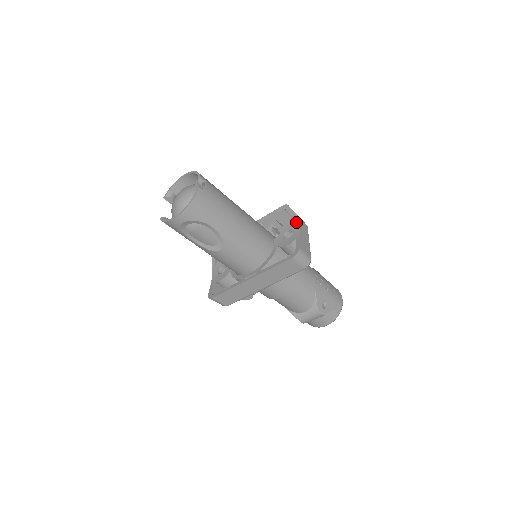
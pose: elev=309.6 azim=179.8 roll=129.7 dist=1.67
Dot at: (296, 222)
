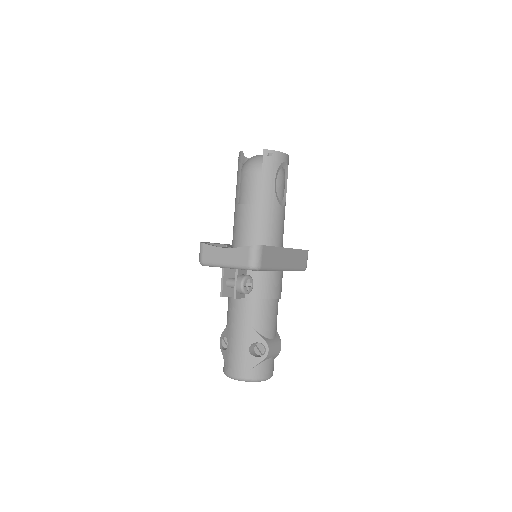
Dot at: occluded
